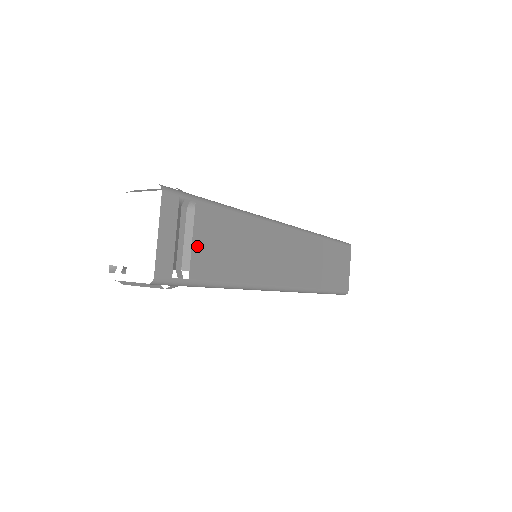
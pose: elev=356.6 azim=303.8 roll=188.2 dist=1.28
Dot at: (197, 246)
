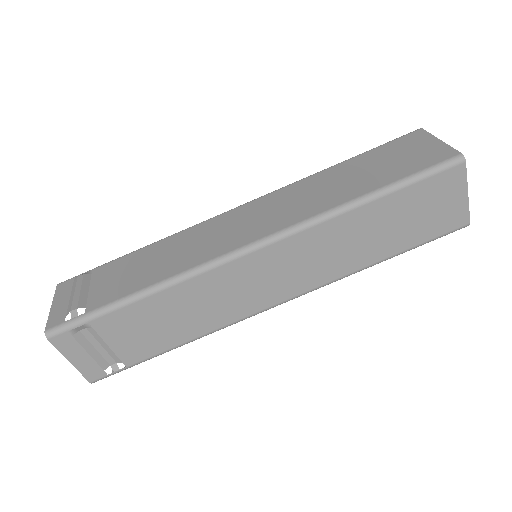
Dot at: (117, 346)
